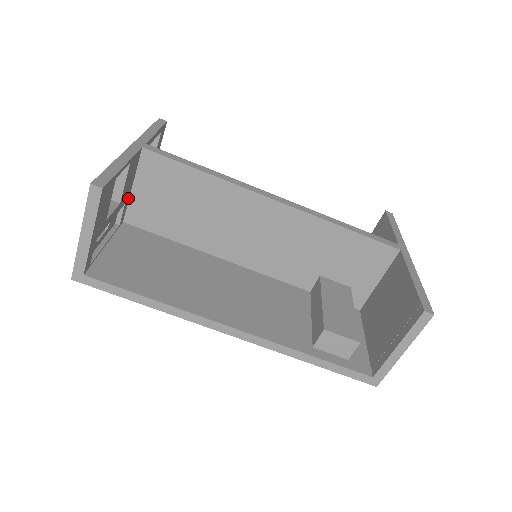
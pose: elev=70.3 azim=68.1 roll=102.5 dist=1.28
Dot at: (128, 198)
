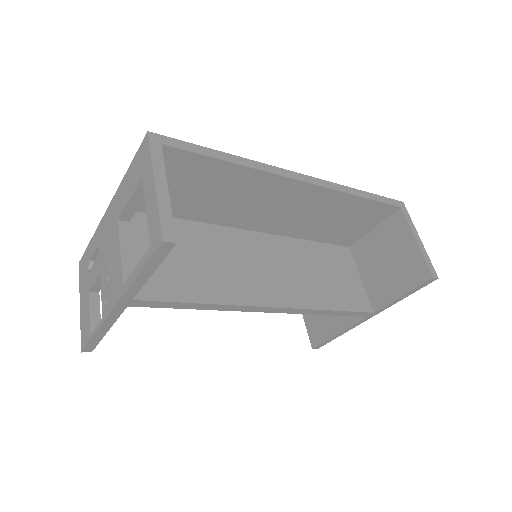
Dot at: occluded
